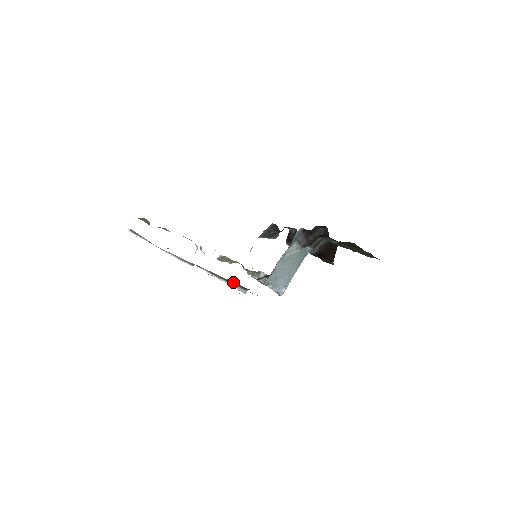
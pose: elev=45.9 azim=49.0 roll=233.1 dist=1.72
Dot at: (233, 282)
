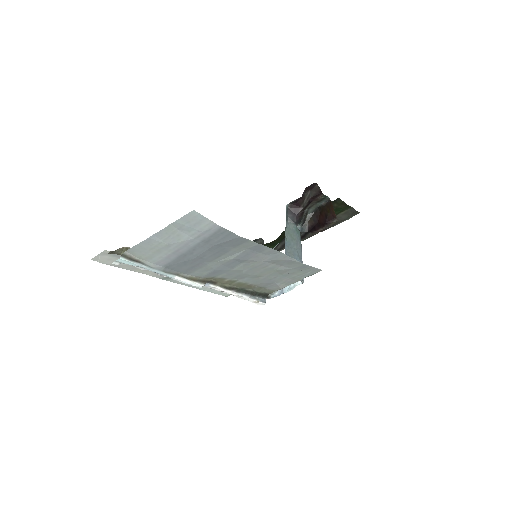
Dot at: (251, 290)
